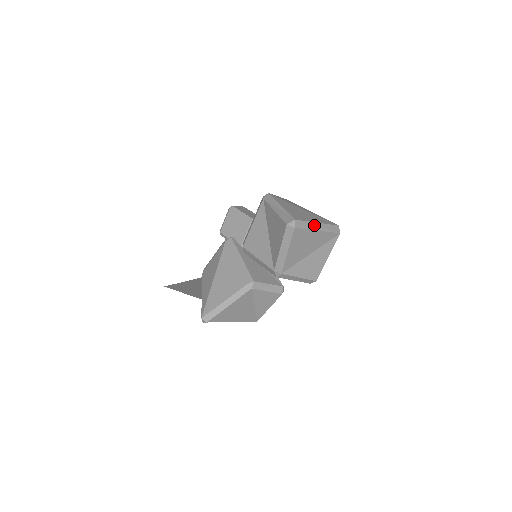
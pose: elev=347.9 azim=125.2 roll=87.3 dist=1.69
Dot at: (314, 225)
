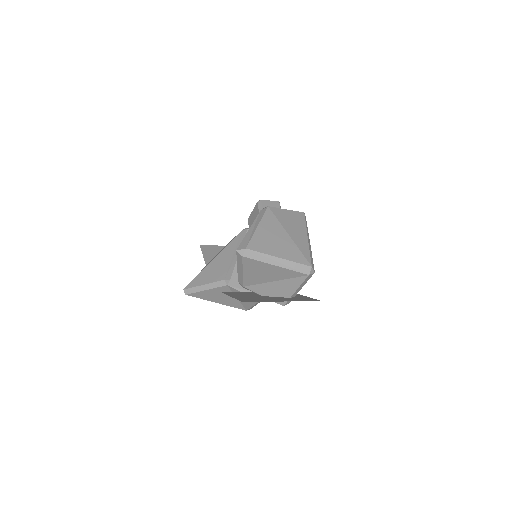
Dot at: (272, 259)
